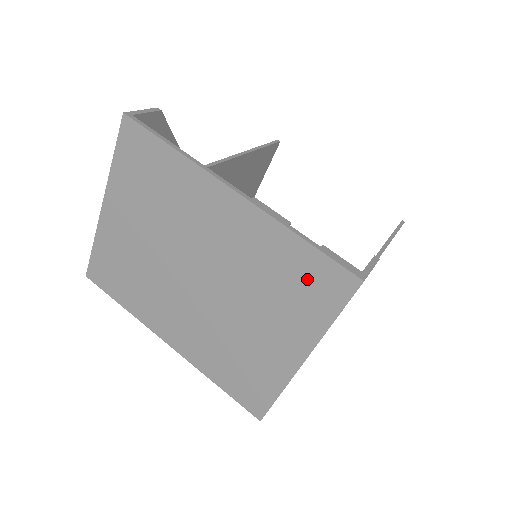
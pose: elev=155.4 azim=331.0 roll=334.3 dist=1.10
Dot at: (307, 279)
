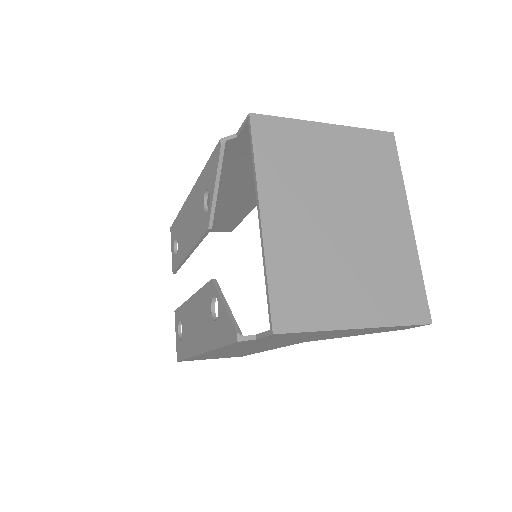
Dot at: (407, 293)
